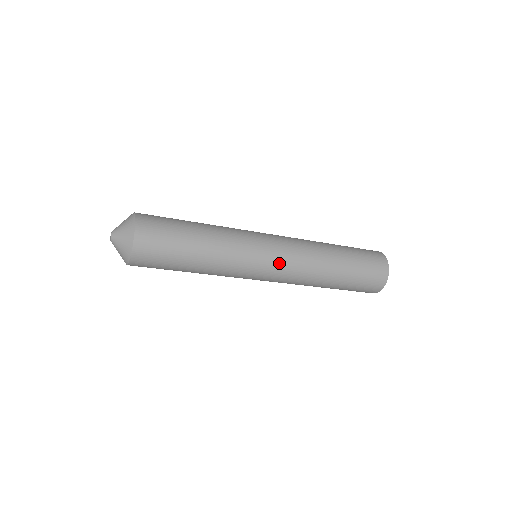
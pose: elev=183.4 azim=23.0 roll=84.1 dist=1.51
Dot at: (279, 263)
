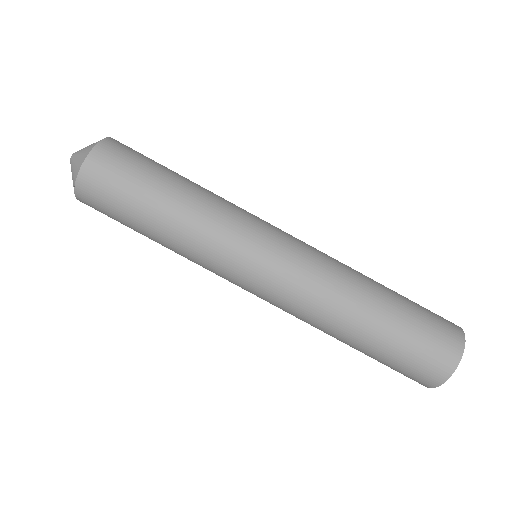
Dot at: (273, 277)
